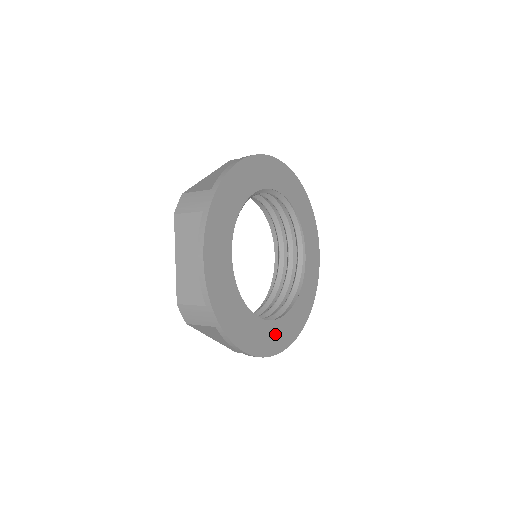
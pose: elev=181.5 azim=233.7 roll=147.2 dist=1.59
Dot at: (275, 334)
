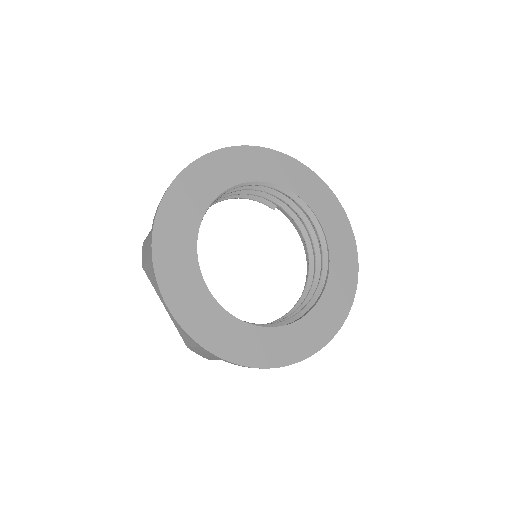
Dot at: (227, 332)
